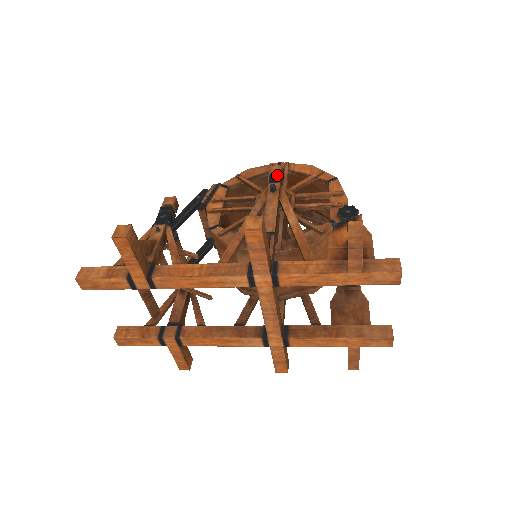
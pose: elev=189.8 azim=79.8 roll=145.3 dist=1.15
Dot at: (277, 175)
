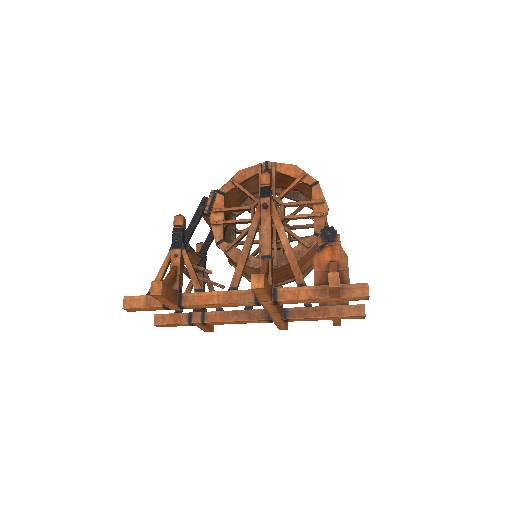
Dot at: (267, 188)
